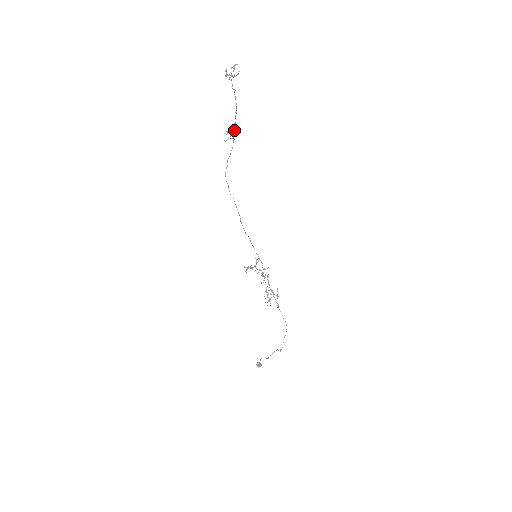
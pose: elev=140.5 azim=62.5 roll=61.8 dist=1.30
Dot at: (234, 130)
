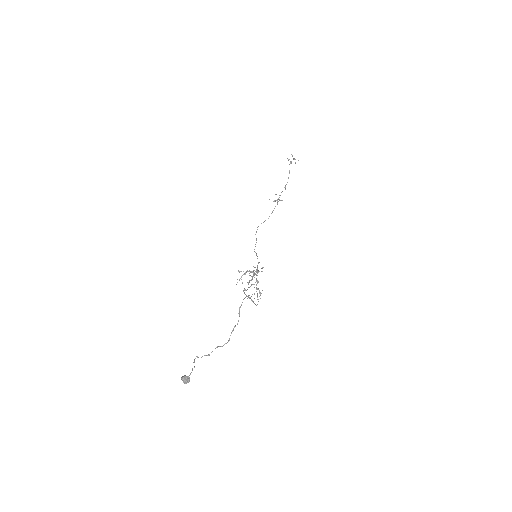
Dot at: (280, 195)
